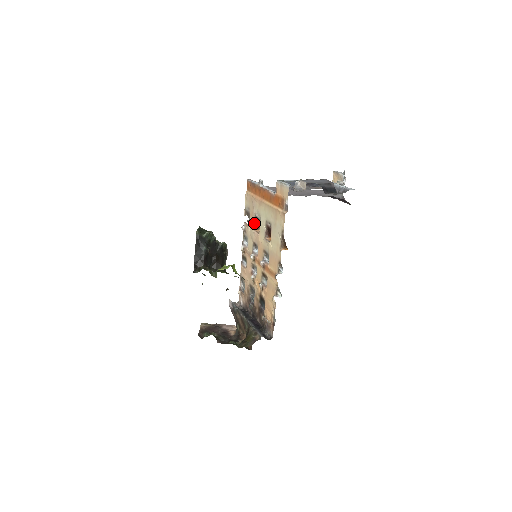
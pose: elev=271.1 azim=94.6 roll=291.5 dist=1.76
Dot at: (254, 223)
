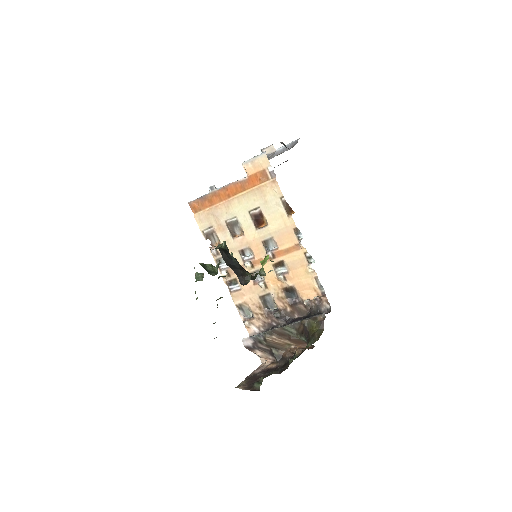
Dot at: (229, 232)
